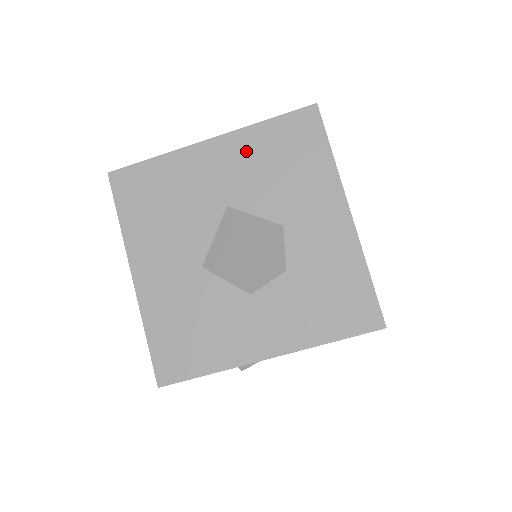
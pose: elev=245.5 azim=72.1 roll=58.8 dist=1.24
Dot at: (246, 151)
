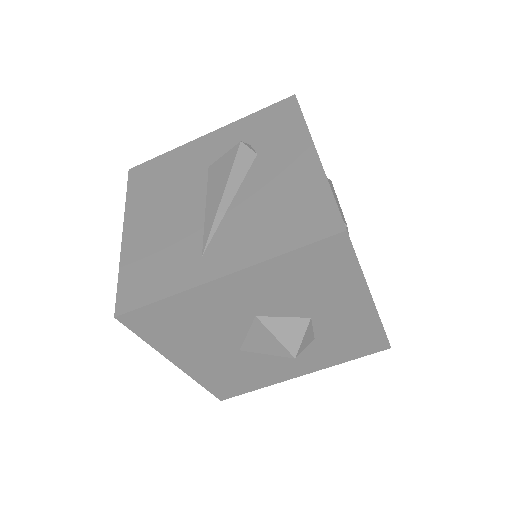
Dot at: (268, 279)
